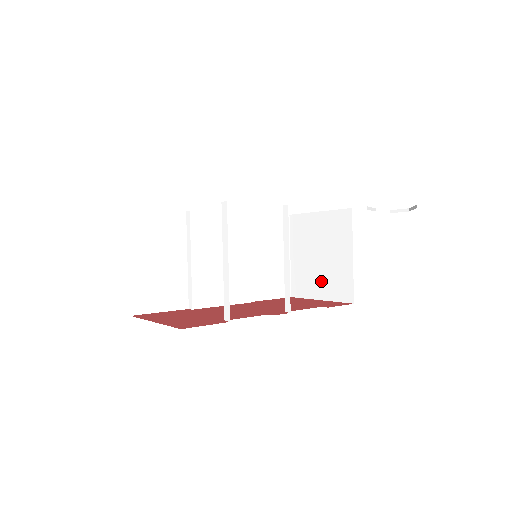
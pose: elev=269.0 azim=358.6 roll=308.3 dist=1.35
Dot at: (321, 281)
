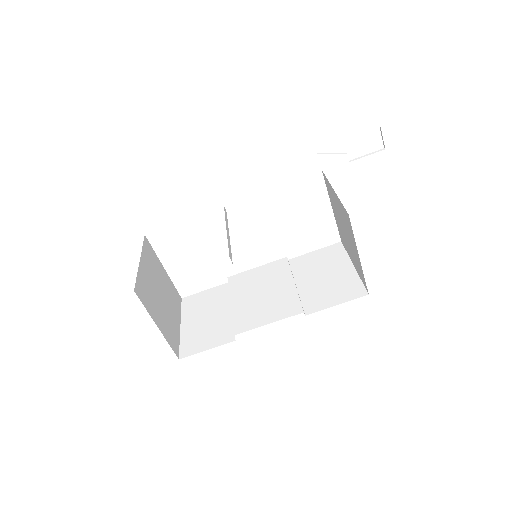
Dot at: (352, 243)
